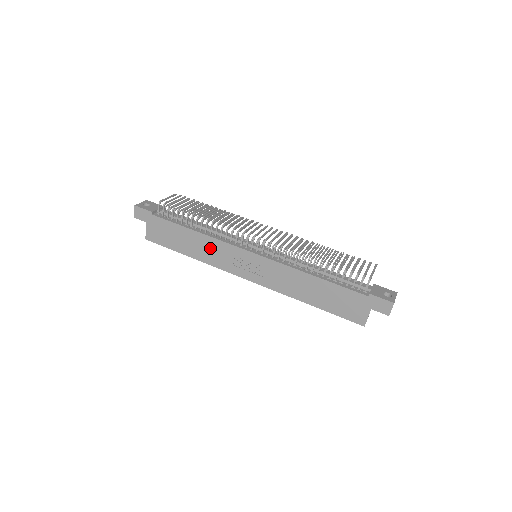
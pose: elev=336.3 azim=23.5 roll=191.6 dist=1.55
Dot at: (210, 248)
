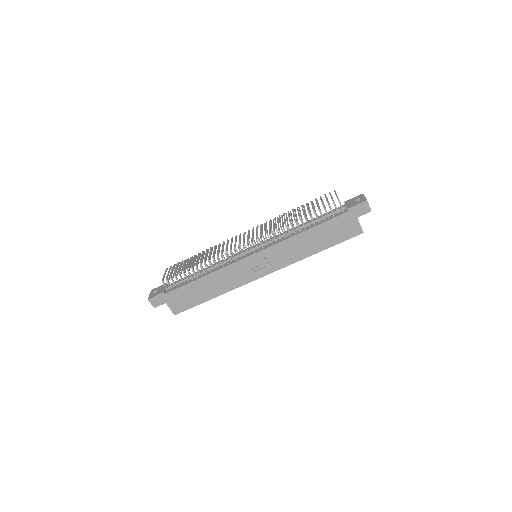
Dot at: (222, 279)
